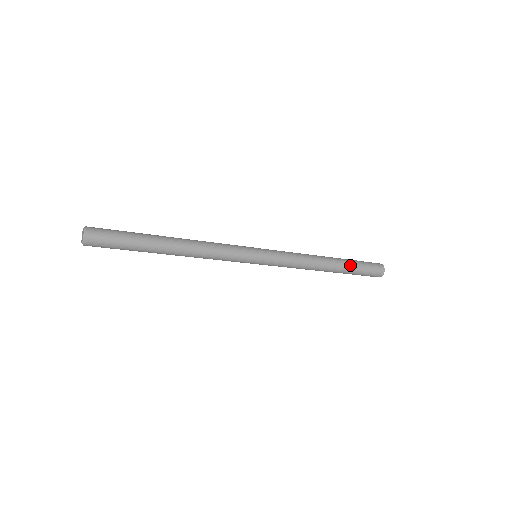
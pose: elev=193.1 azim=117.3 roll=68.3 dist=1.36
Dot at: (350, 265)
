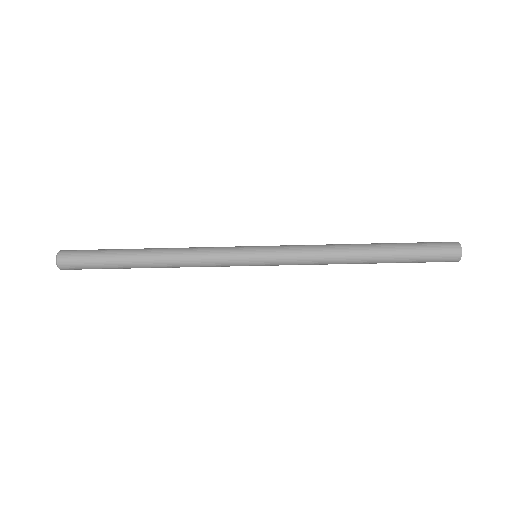
Dot at: (397, 249)
